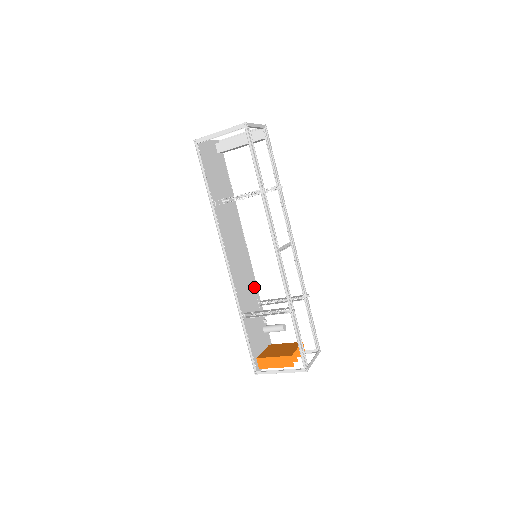
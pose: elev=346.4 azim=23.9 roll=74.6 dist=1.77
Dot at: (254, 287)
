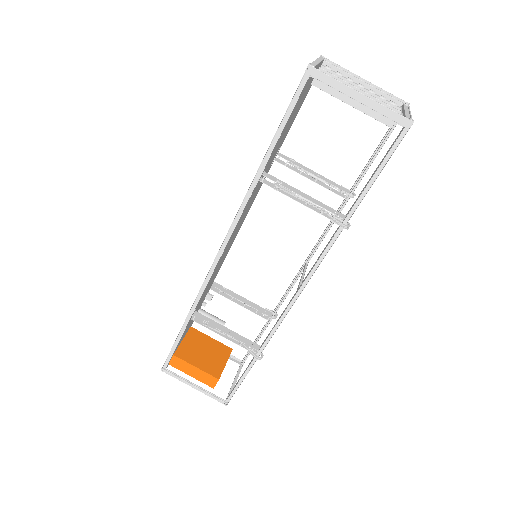
Dot at: (219, 268)
